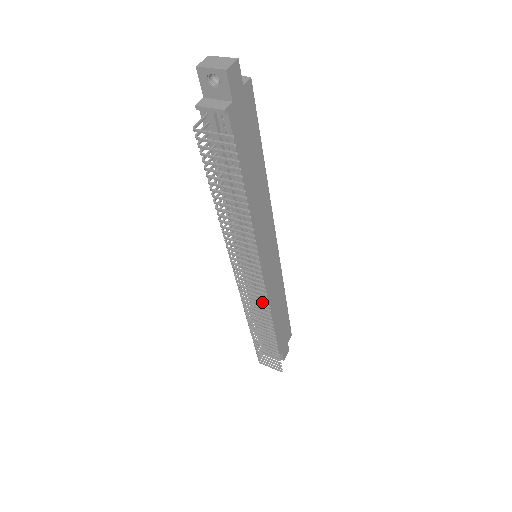
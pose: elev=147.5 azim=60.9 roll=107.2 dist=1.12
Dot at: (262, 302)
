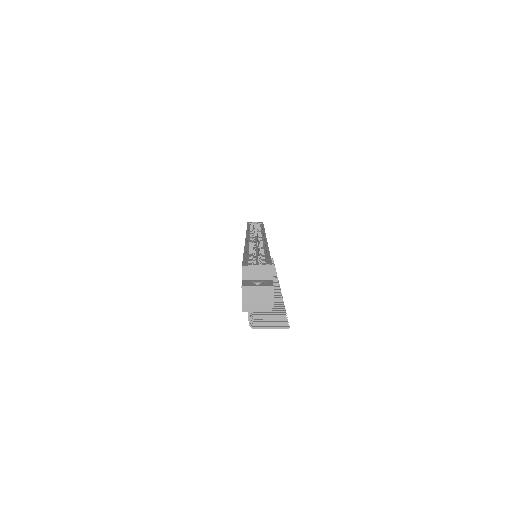
Dot at: occluded
